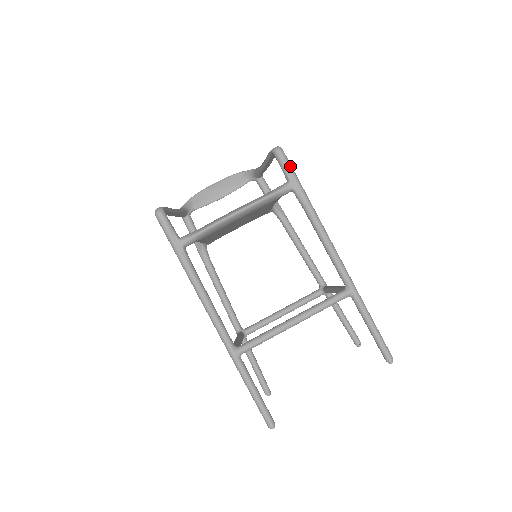
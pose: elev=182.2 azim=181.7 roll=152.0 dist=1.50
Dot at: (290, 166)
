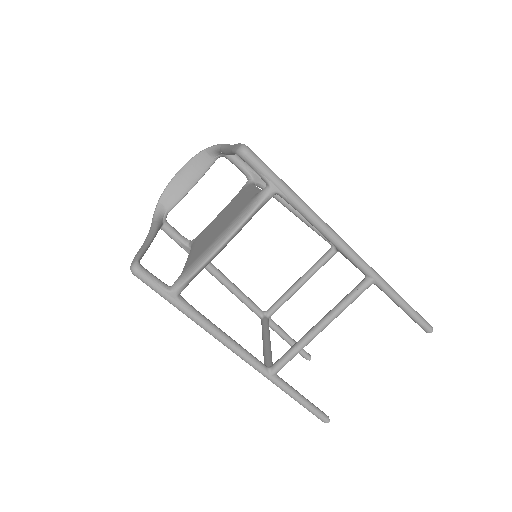
Dot at: (264, 167)
